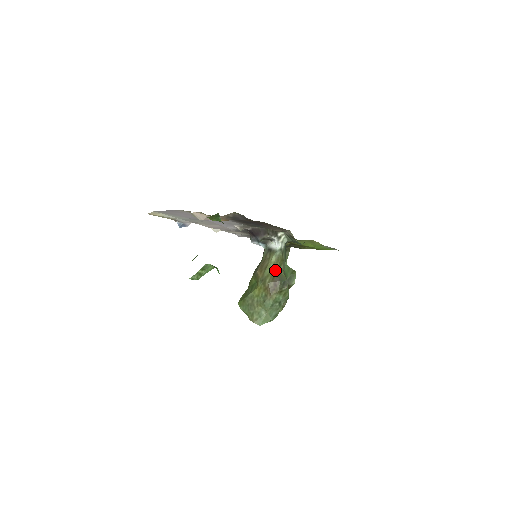
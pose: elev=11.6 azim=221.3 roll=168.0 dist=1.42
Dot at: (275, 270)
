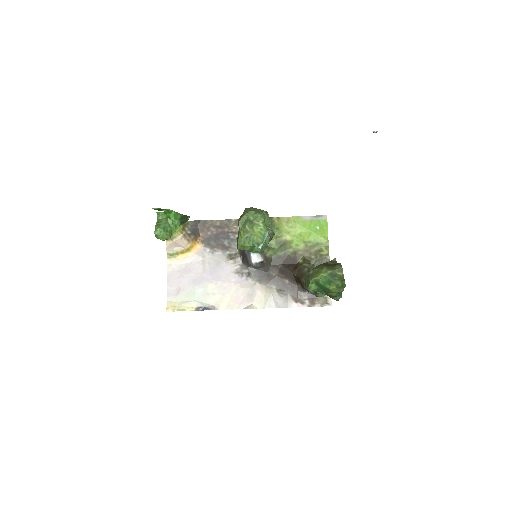
Dot at: occluded
